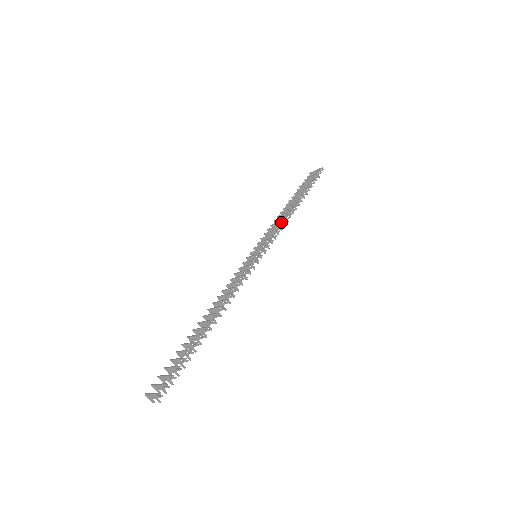
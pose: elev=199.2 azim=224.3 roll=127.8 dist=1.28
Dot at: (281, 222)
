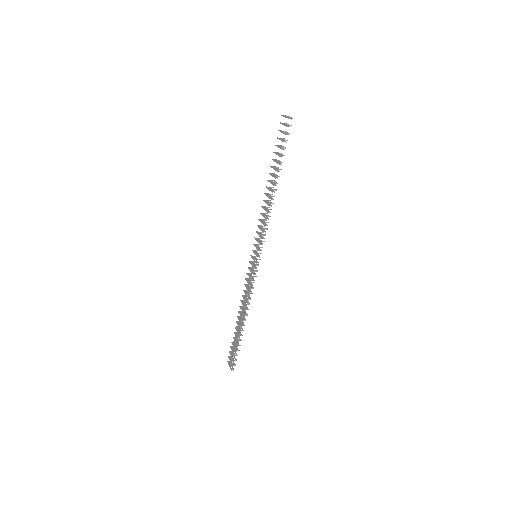
Dot at: (265, 218)
